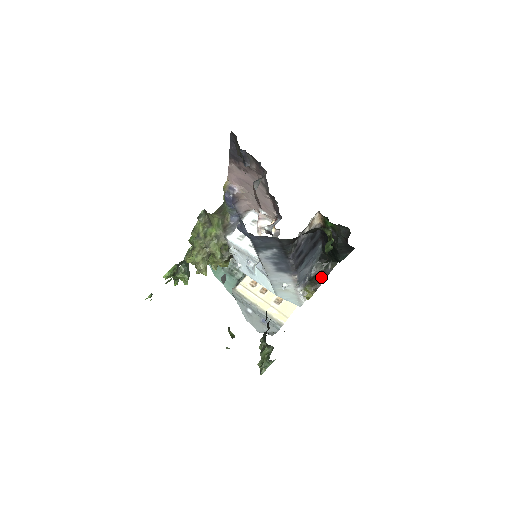
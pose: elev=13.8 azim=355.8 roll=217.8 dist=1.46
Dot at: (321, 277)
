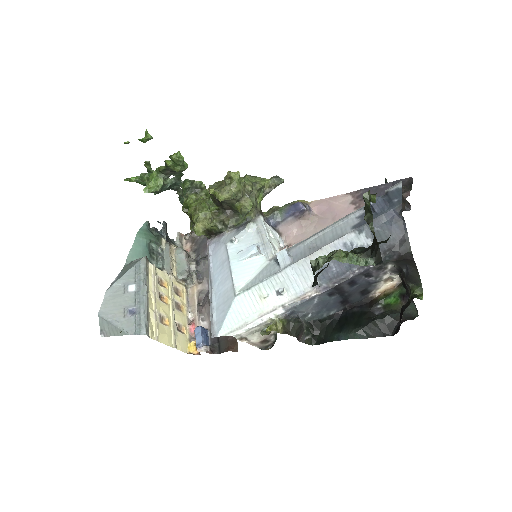
Dot at: (299, 332)
